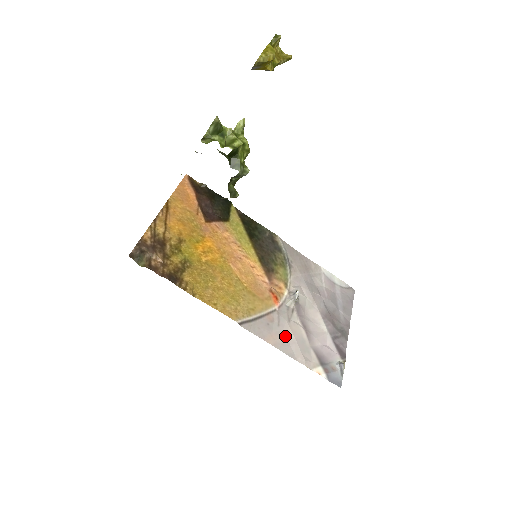
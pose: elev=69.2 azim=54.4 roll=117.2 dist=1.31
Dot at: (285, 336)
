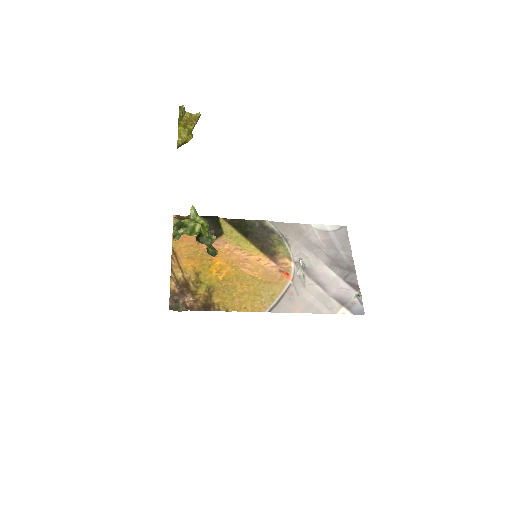
Dot at: (306, 300)
